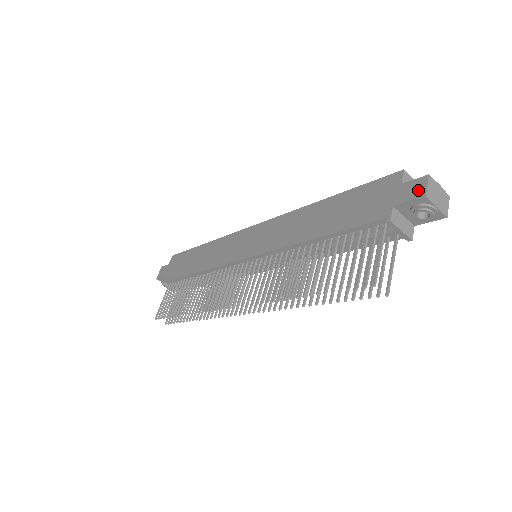
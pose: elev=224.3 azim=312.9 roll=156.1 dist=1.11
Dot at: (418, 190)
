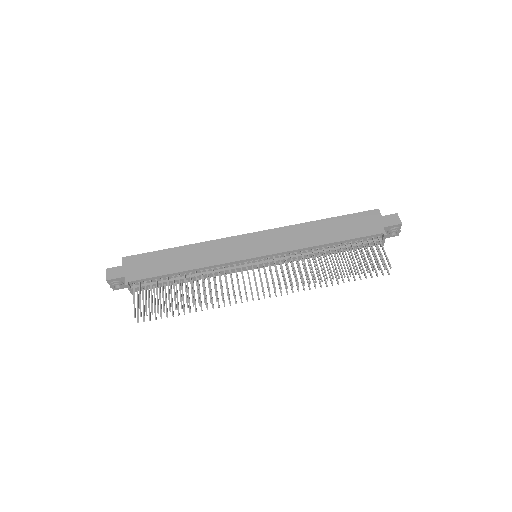
Dot at: (396, 220)
